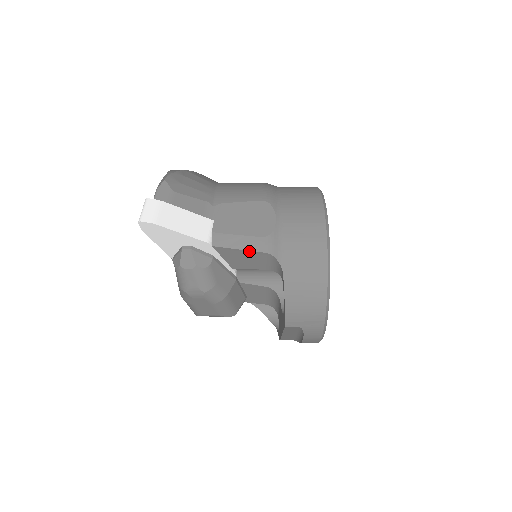
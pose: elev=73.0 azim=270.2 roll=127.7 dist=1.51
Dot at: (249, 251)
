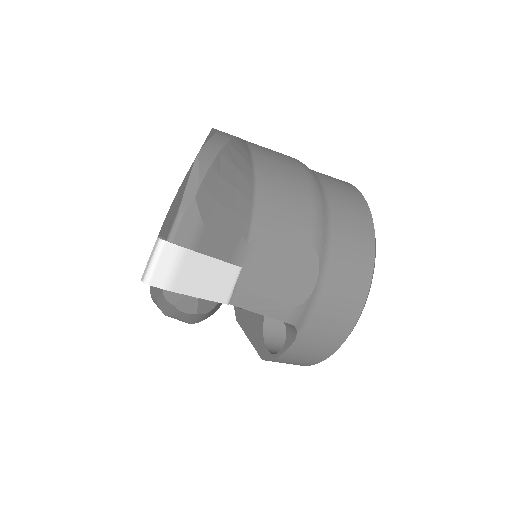
Dot at: (271, 317)
